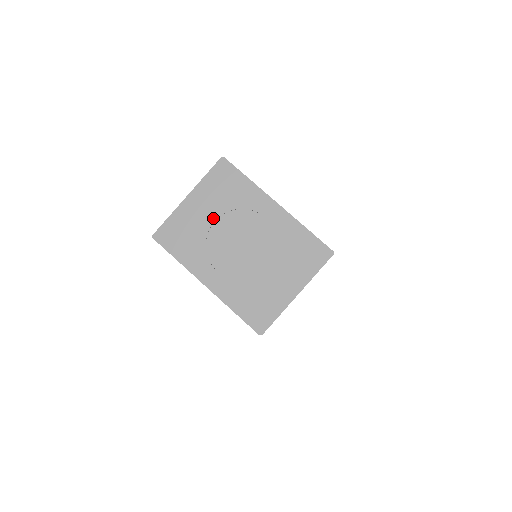
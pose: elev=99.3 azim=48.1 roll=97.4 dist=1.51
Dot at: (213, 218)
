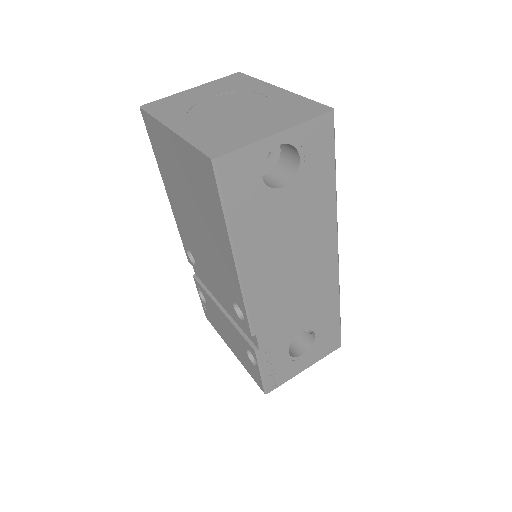
Dot at: (208, 96)
